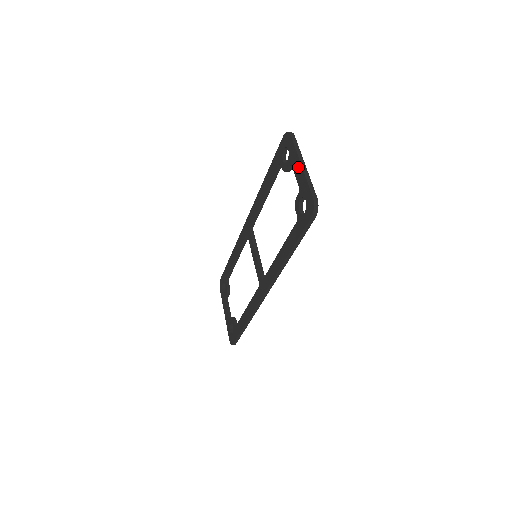
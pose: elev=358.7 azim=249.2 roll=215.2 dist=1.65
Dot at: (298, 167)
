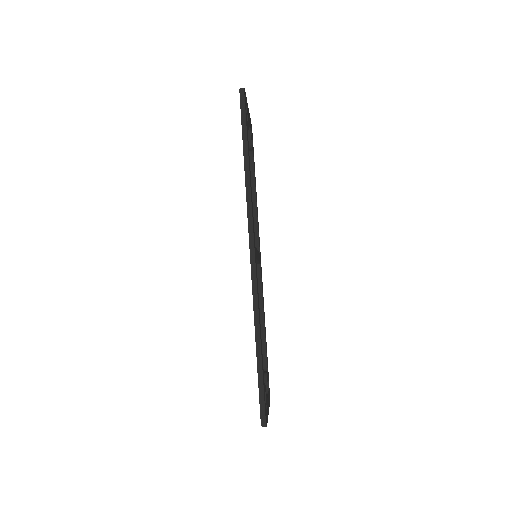
Dot at: occluded
